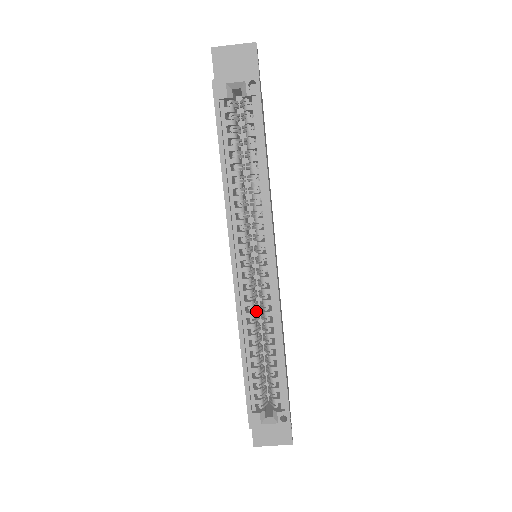
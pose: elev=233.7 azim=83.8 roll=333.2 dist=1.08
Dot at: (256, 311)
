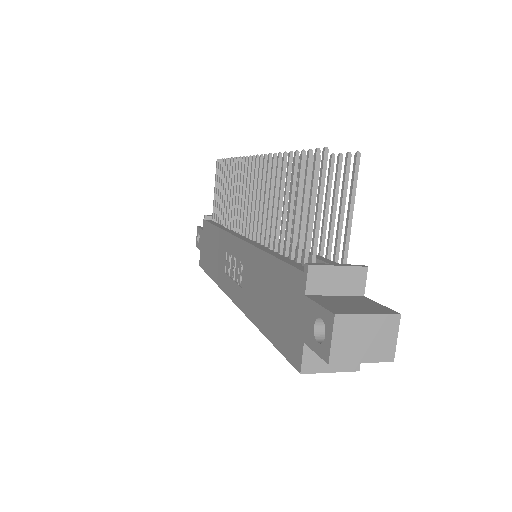
Dot at: occluded
